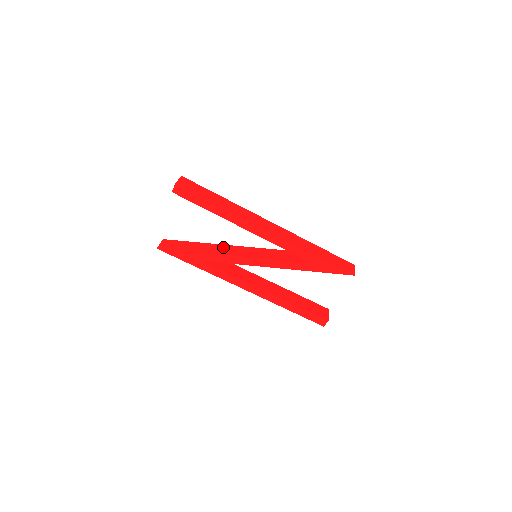
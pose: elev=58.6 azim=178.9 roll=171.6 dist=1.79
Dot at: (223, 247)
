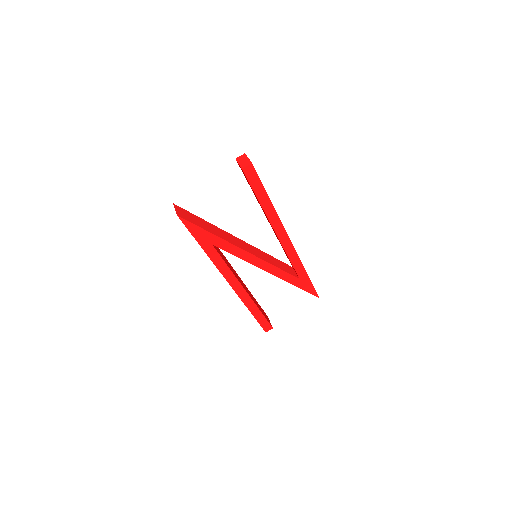
Dot at: (231, 236)
